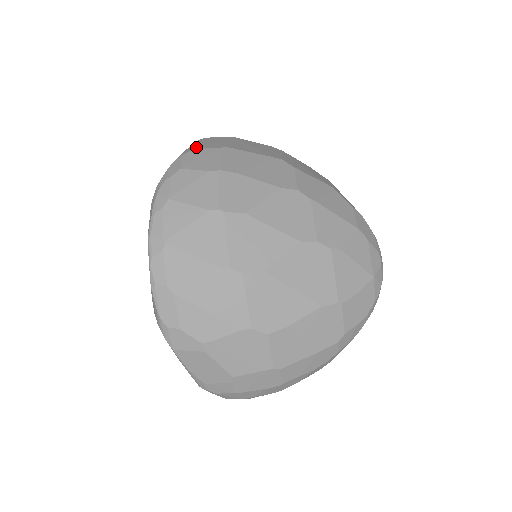
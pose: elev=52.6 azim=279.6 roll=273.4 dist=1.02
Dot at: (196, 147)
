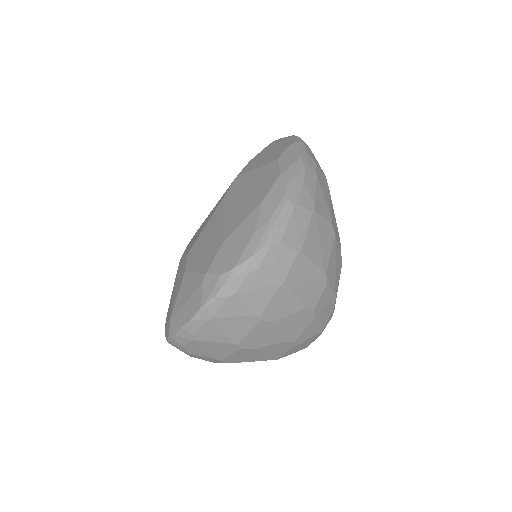
Dot at: (282, 239)
